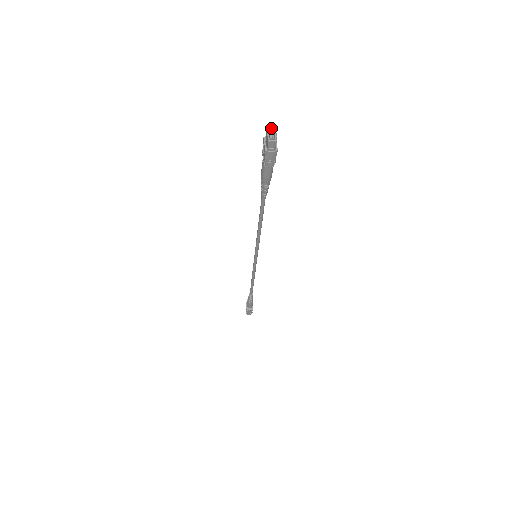
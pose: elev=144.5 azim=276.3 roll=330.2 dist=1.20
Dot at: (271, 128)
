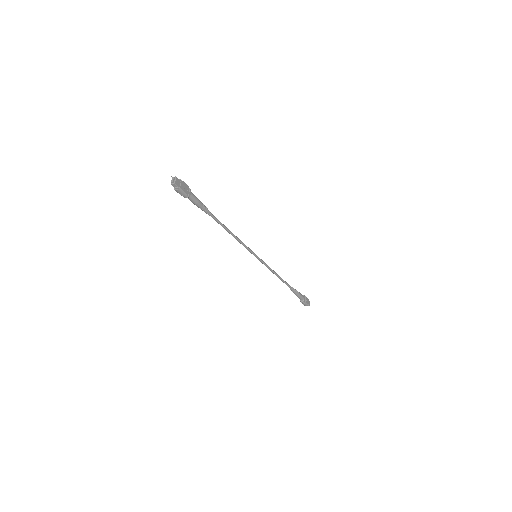
Dot at: (171, 176)
